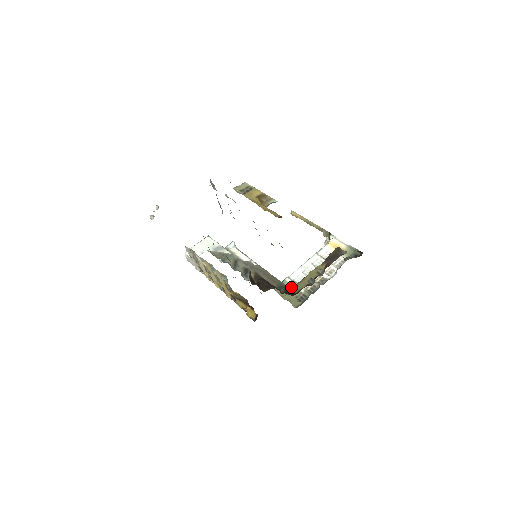
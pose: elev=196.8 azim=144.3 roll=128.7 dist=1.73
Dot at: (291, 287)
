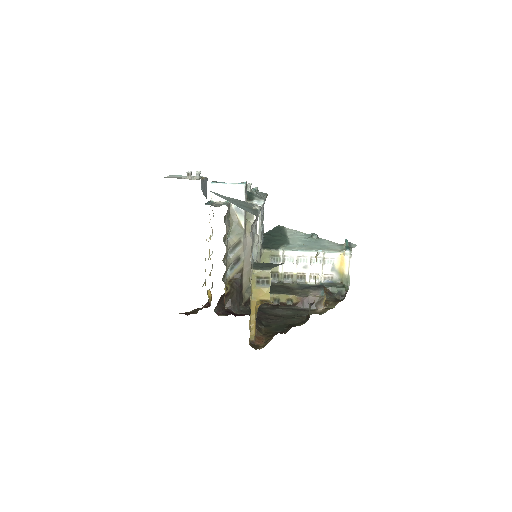
Dot at: occluded
